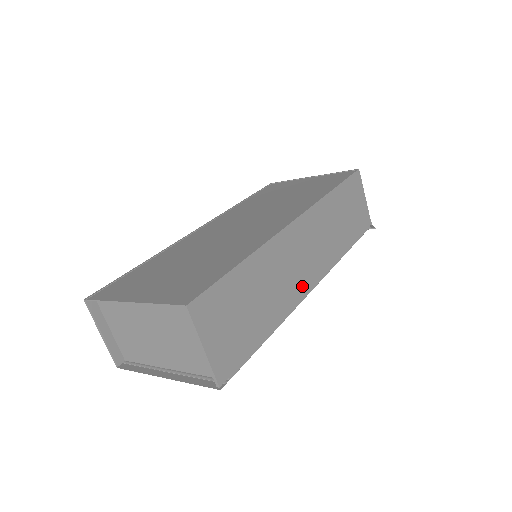
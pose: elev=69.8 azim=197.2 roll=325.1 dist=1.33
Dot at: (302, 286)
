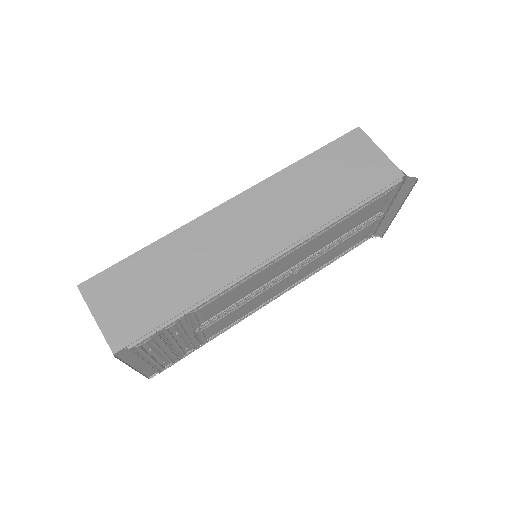
Dot at: (247, 260)
